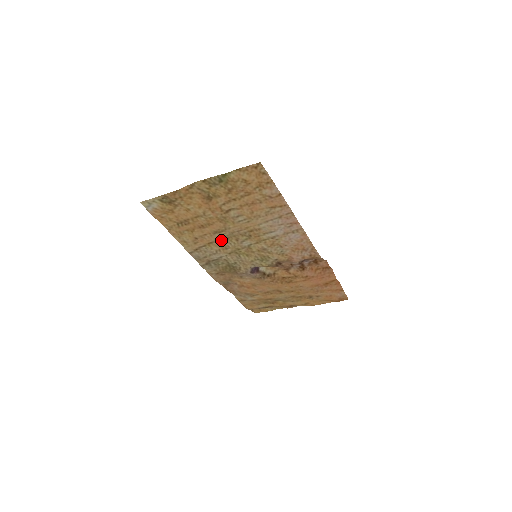
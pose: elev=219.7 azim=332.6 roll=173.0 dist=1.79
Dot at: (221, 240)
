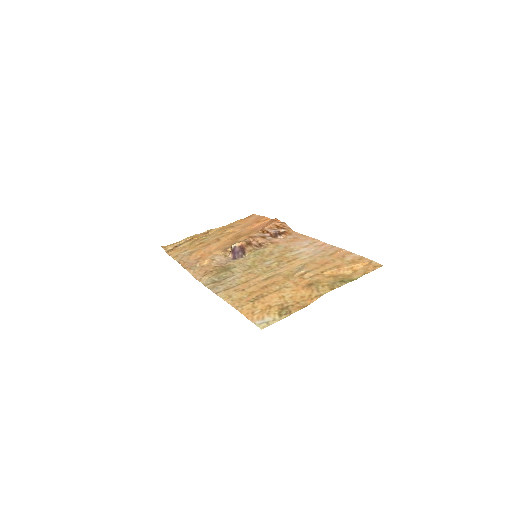
Dot at: (257, 275)
